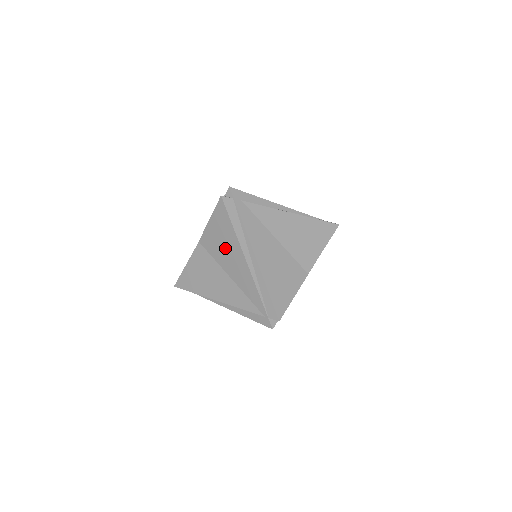
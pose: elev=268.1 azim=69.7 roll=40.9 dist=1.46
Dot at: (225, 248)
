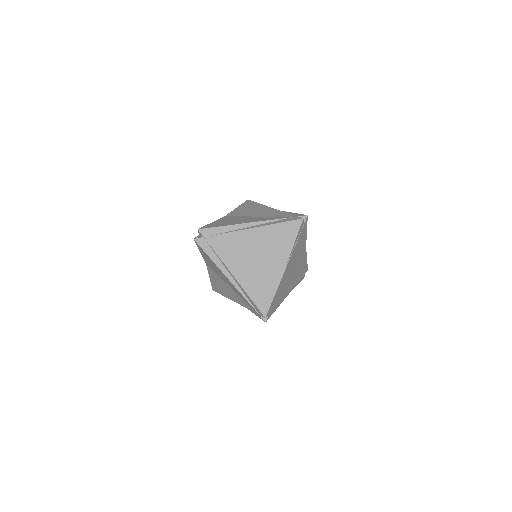
Dot at: (217, 270)
